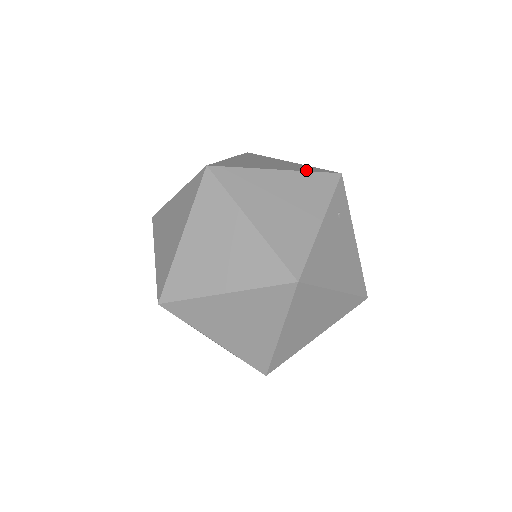
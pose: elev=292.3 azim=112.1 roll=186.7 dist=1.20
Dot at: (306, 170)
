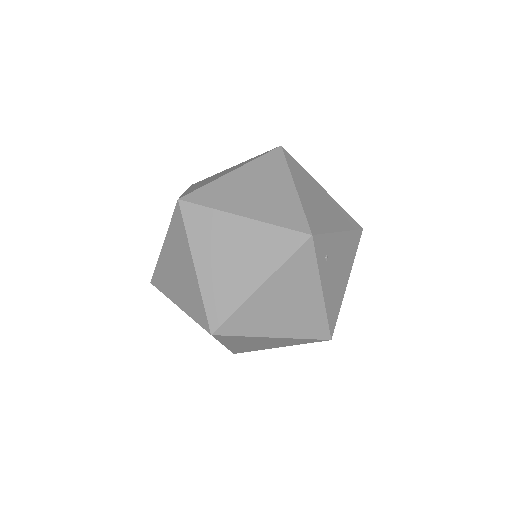
Dot at: (280, 259)
